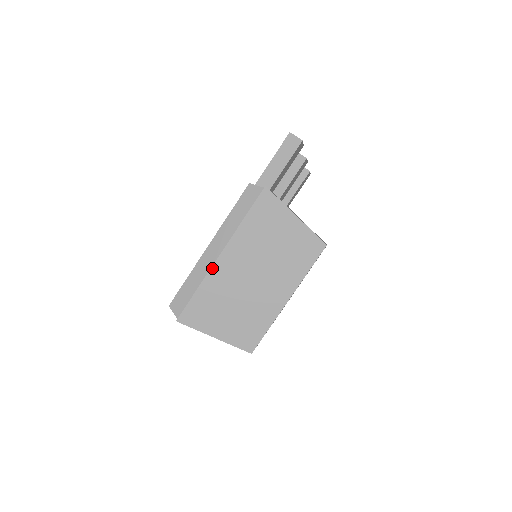
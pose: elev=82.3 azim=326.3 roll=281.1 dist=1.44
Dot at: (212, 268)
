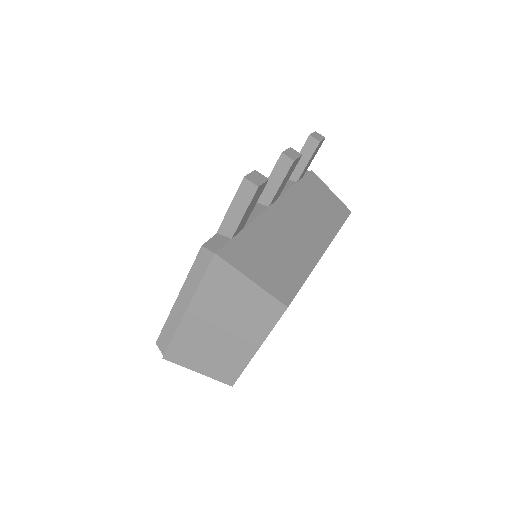
Dot at: (182, 321)
